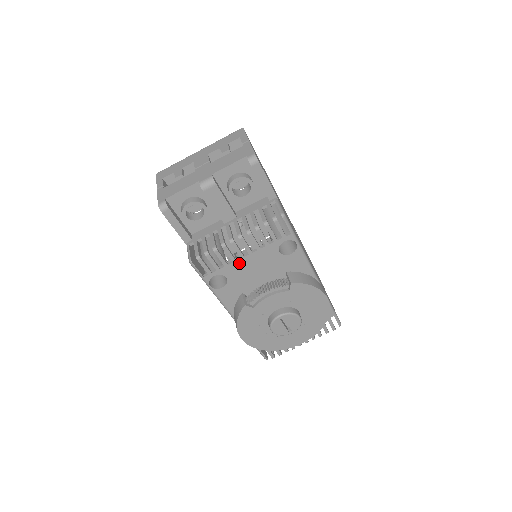
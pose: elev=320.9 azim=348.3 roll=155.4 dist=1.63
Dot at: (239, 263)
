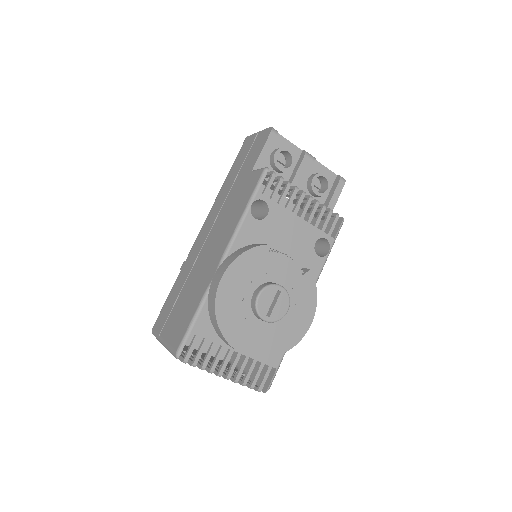
Dot at: (288, 215)
